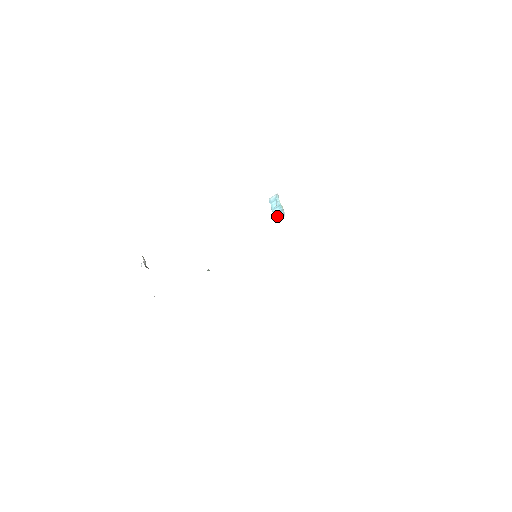
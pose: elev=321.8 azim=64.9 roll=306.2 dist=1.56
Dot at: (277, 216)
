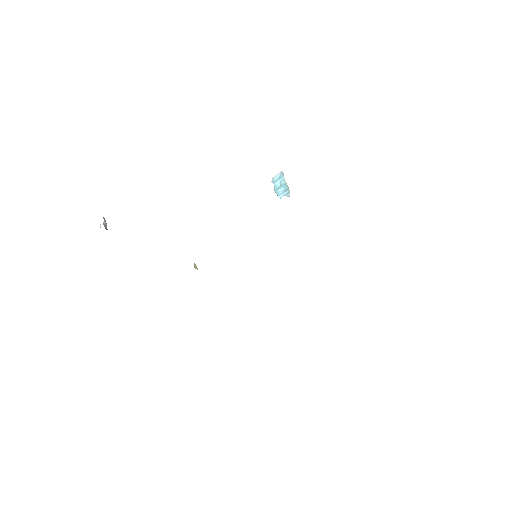
Dot at: (281, 197)
